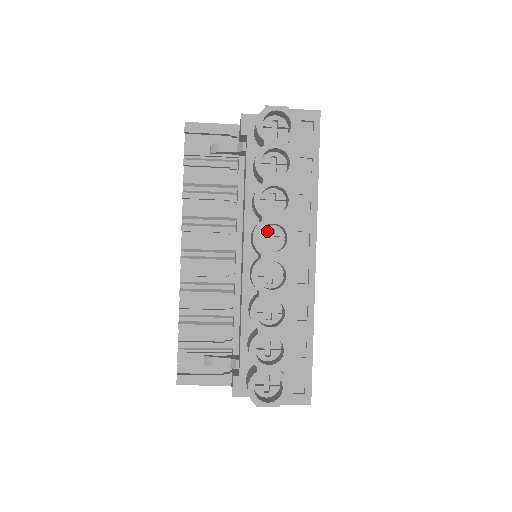
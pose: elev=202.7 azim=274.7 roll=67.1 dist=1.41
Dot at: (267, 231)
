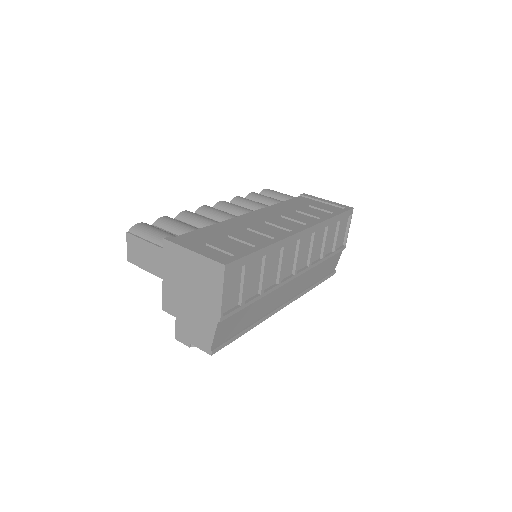
Dot at: occluded
